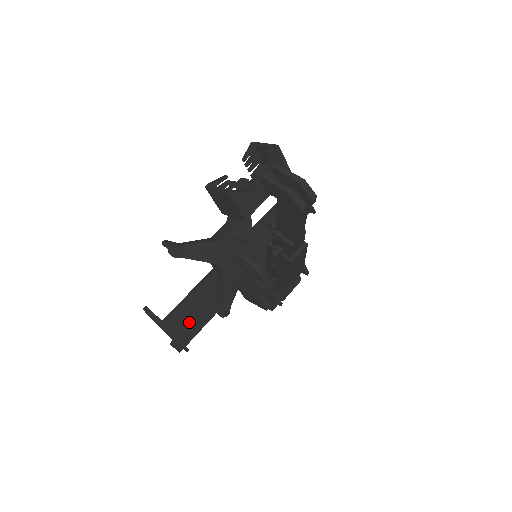
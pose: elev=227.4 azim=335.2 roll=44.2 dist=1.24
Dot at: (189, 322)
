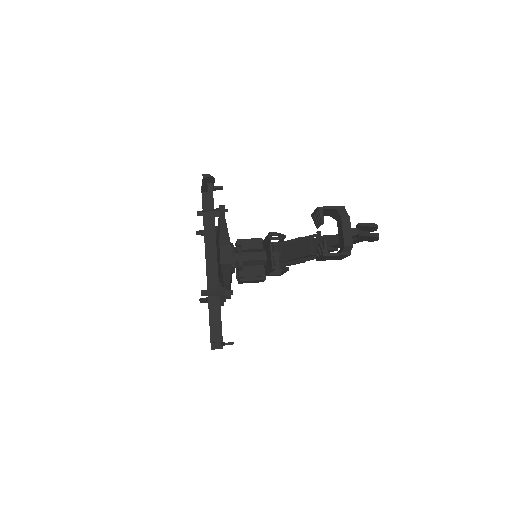
Dot at: occluded
